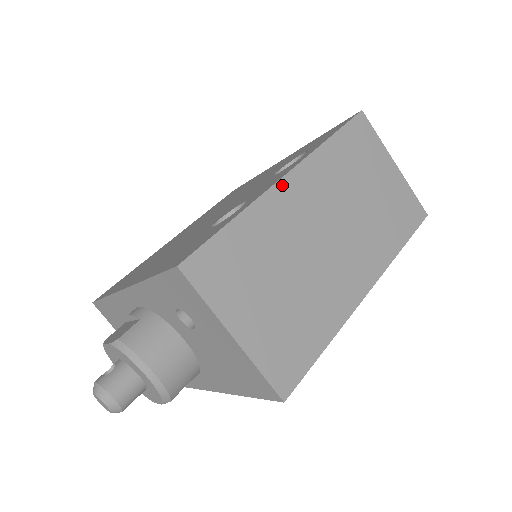
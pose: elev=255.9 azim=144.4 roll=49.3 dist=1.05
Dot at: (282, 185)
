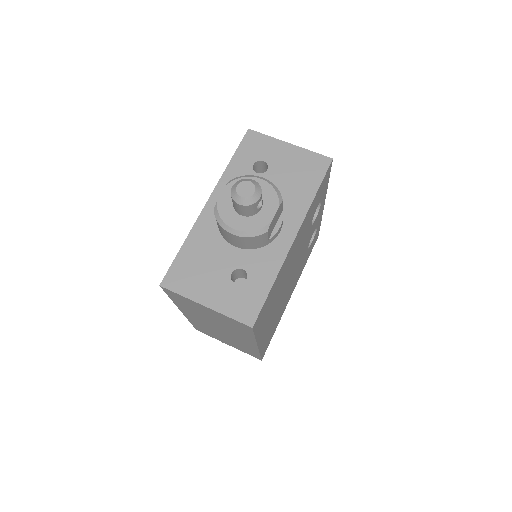
Dot at: occluded
